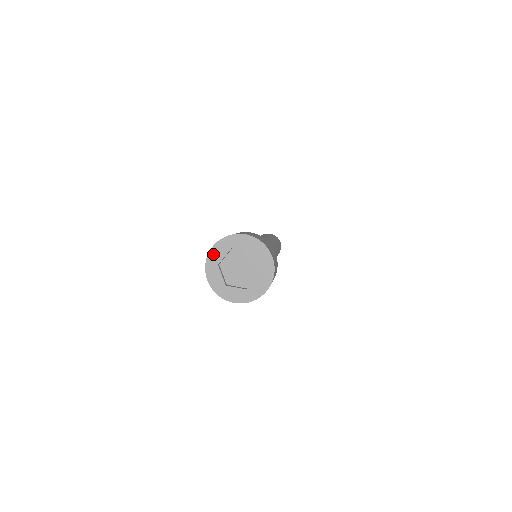
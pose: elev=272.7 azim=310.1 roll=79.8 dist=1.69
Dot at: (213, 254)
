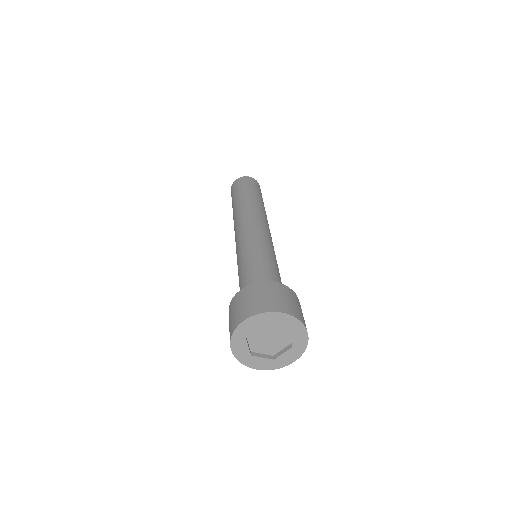
Dot at: (242, 328)
